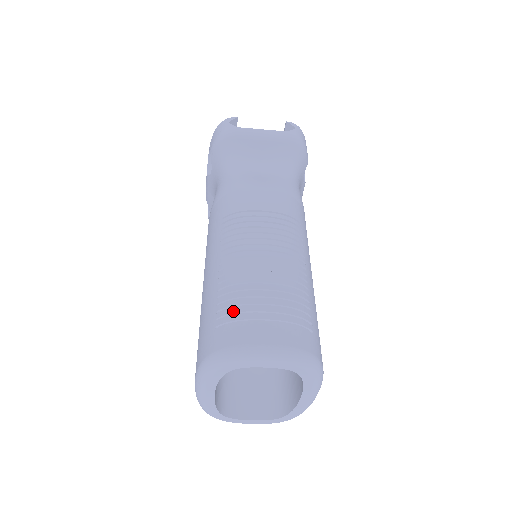
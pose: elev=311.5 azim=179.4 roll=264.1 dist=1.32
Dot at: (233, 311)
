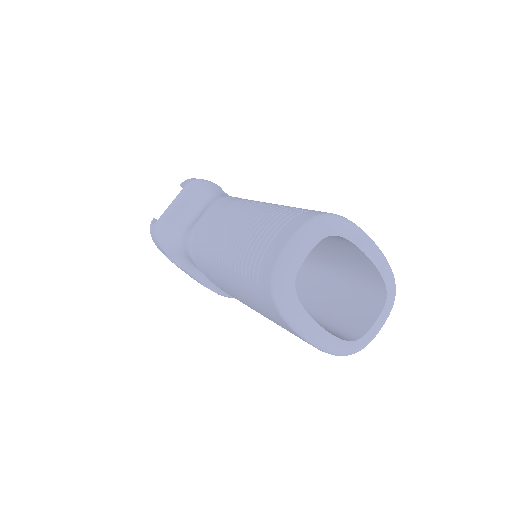
Dot at: (254, 262)
